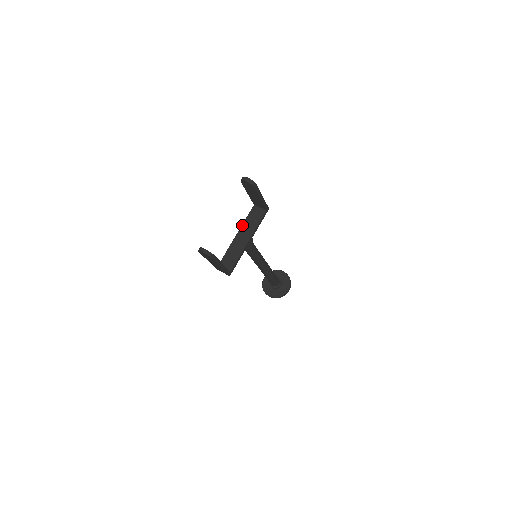
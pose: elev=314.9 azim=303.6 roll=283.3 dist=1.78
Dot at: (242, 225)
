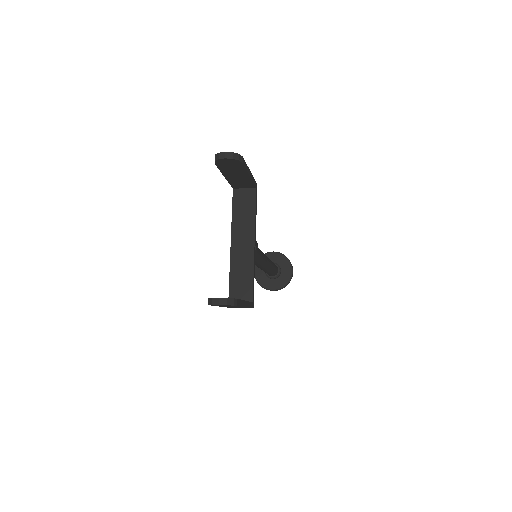
Dot at: (231, 226)
